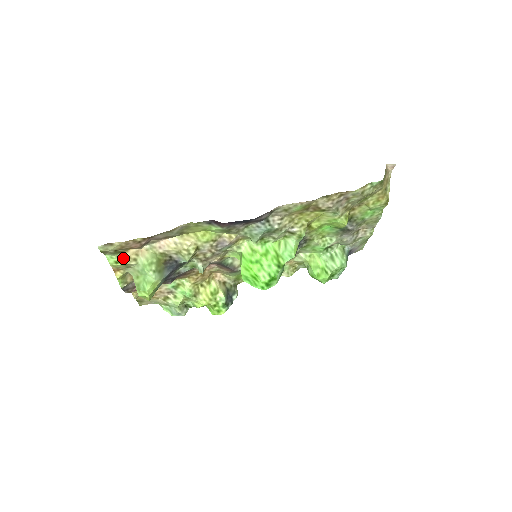
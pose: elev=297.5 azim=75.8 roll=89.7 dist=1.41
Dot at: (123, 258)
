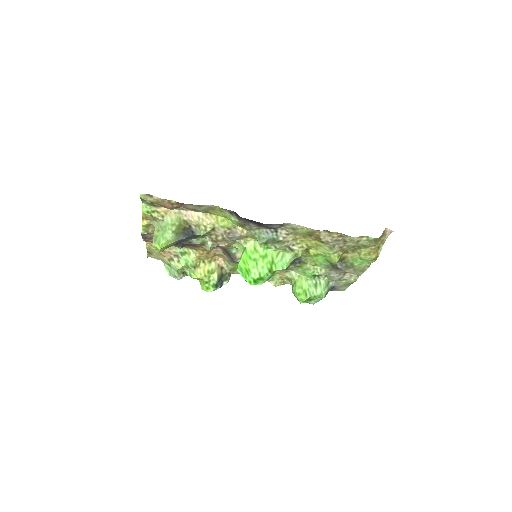
Dot at: (154, 211)
